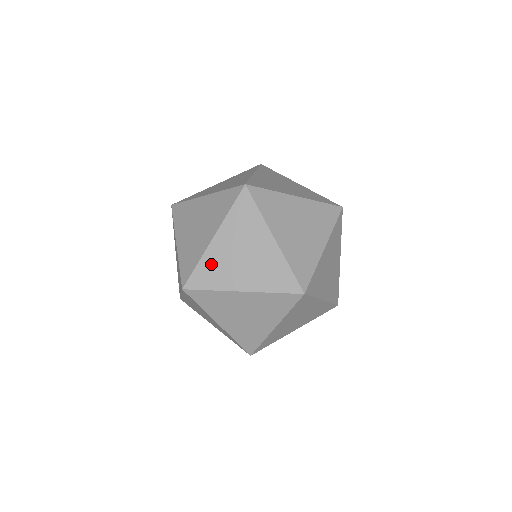
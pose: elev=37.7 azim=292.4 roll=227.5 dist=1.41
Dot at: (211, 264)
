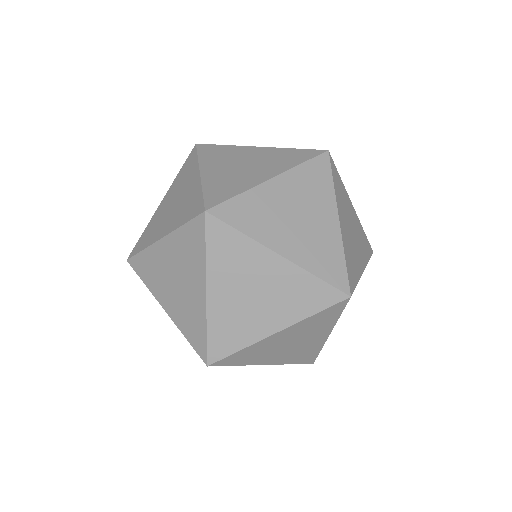
Dot at: (151, 226)
